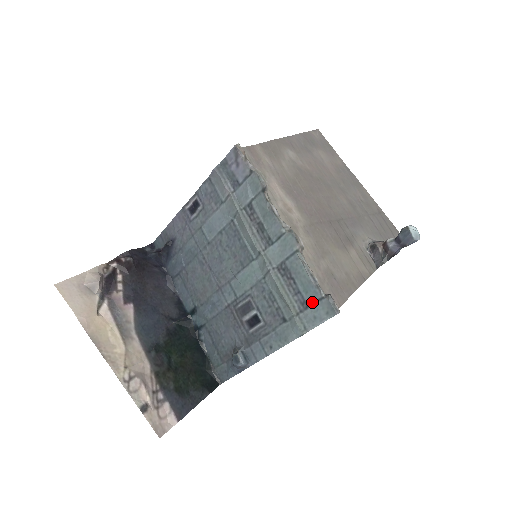
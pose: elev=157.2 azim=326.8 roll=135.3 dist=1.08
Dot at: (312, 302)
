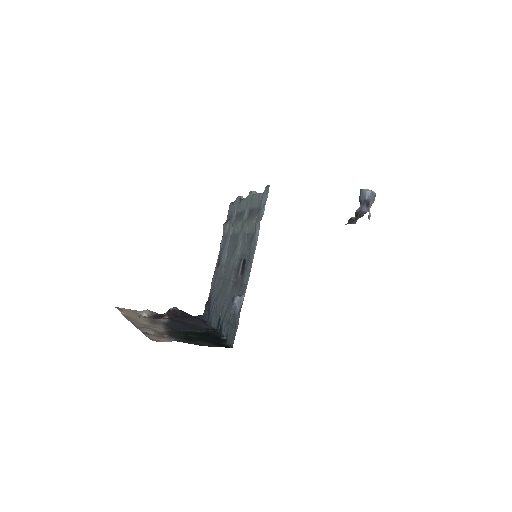
Dot at: (261, 202)
